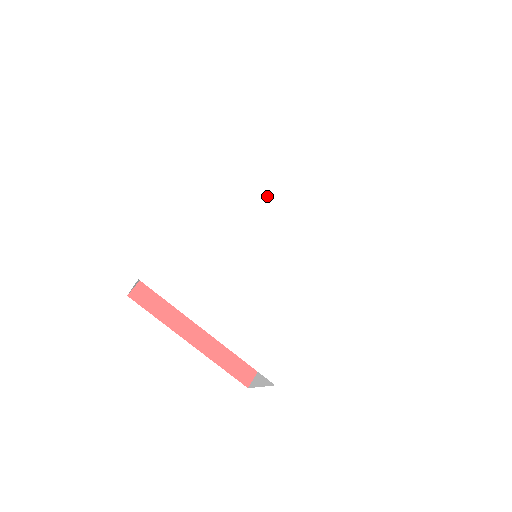
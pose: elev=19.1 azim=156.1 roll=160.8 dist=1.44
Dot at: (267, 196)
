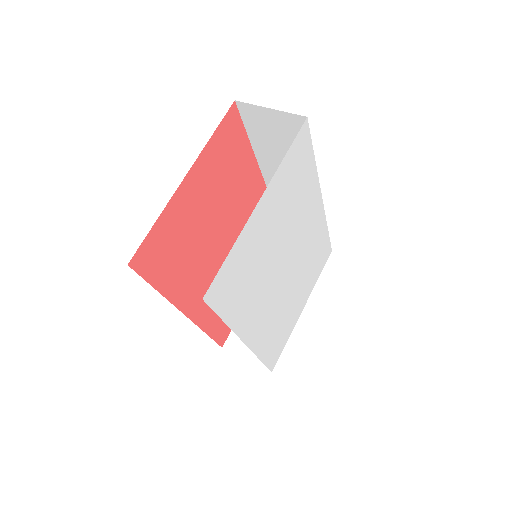
Dot at: (258, 278)
